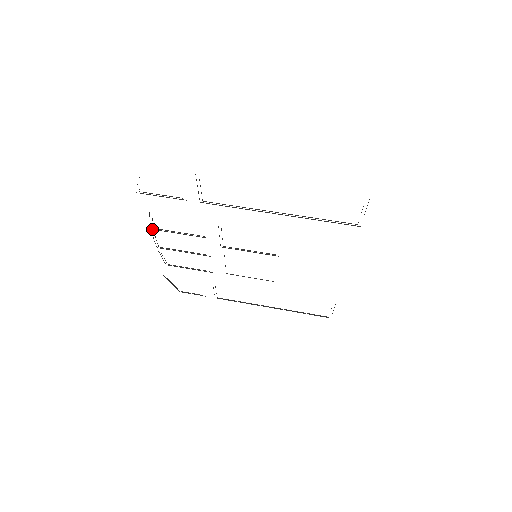
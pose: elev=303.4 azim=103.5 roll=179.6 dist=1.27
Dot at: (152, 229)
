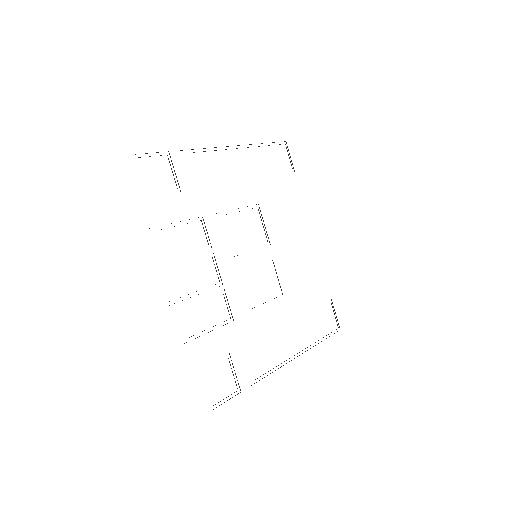
Dot at: occluded
